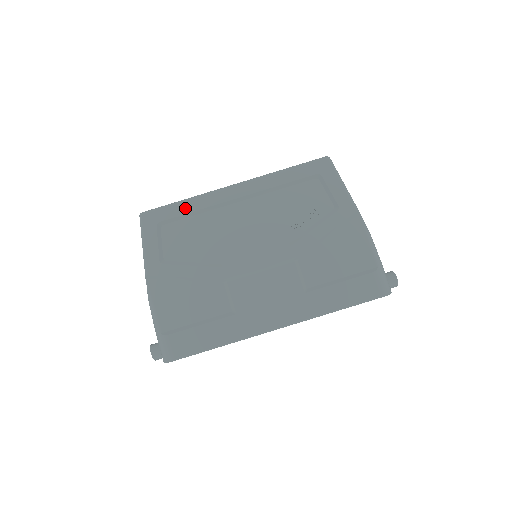
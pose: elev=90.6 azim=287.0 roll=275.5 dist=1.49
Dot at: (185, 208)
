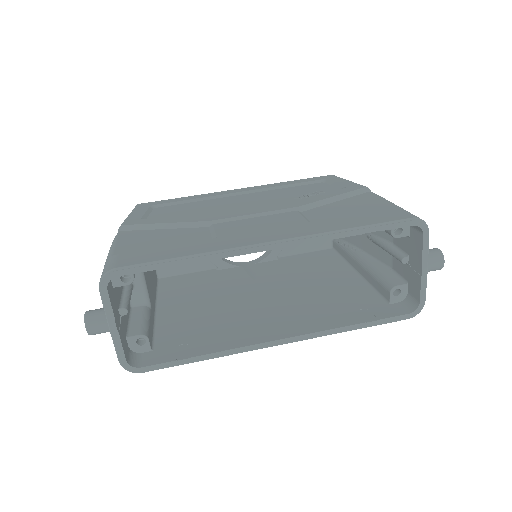
Dot at: (184, 199)
